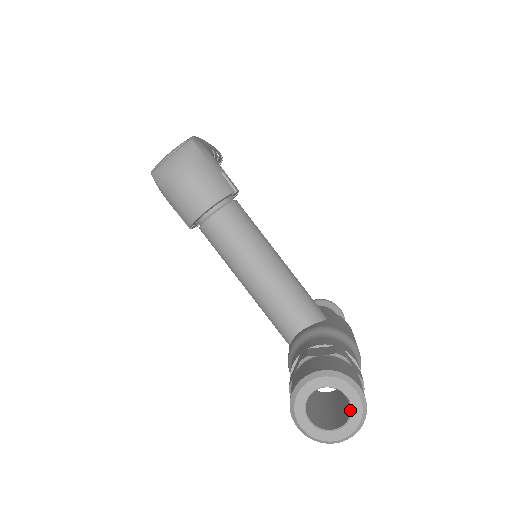
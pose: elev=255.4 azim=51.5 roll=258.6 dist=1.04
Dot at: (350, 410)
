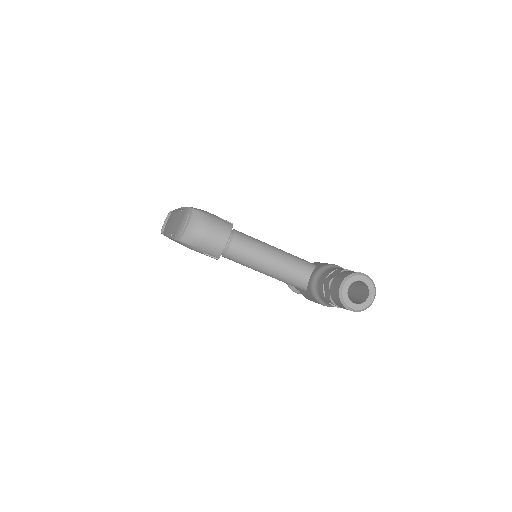
Dot at: (367, 287)
